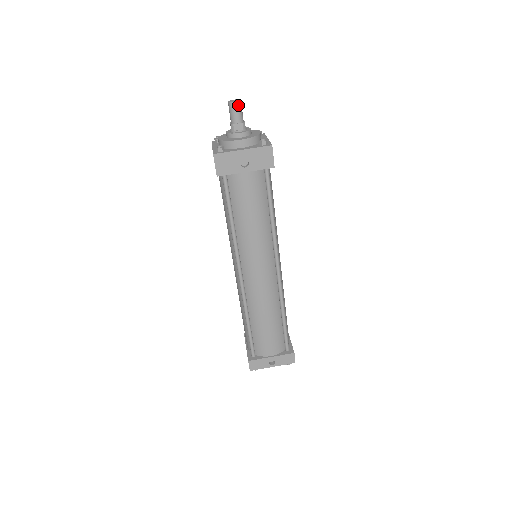
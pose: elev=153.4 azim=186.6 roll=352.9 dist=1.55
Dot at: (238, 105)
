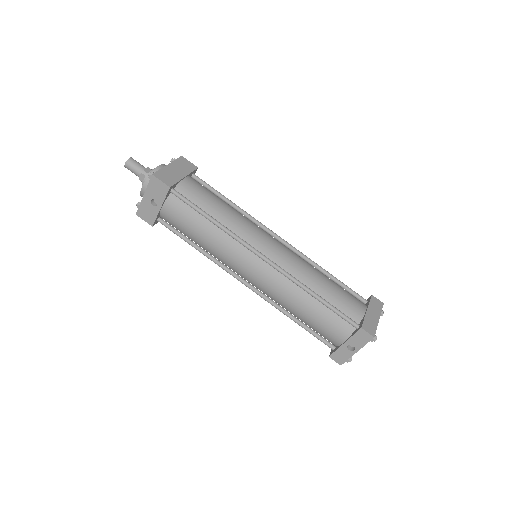
Dot at: (129, 164)
